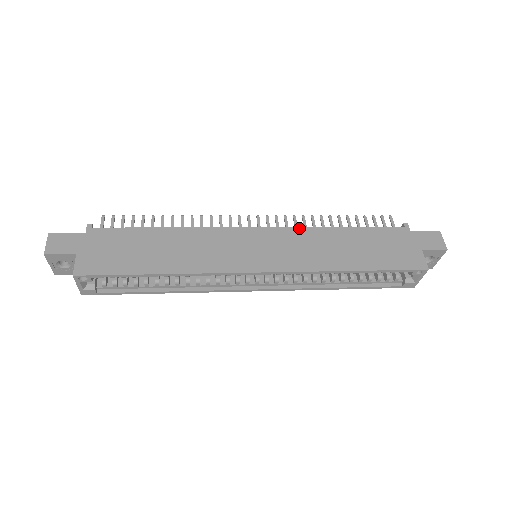
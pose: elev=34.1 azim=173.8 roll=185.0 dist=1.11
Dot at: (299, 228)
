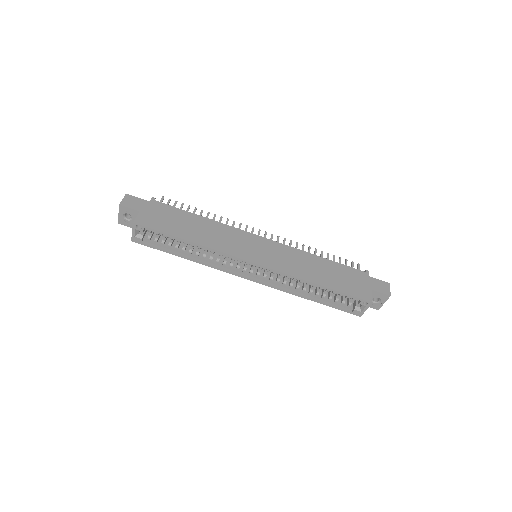
Dot at: (291, 247)
